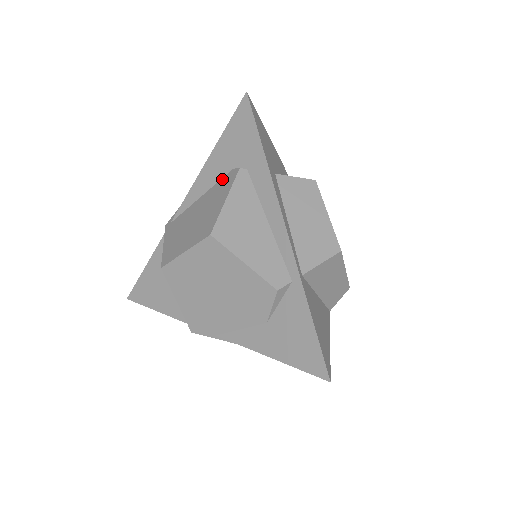
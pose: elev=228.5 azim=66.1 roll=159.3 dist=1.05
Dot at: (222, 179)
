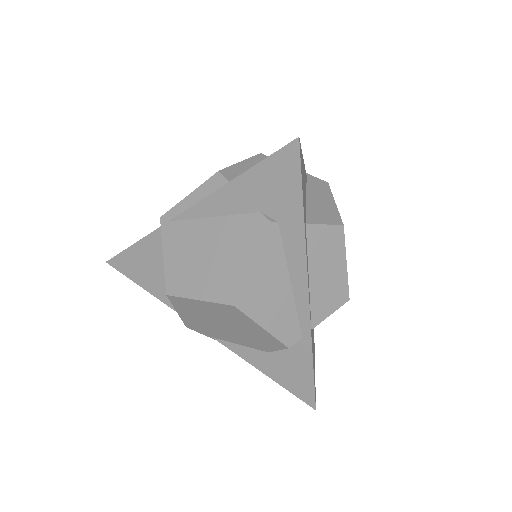
Dot at: (244, 216)
